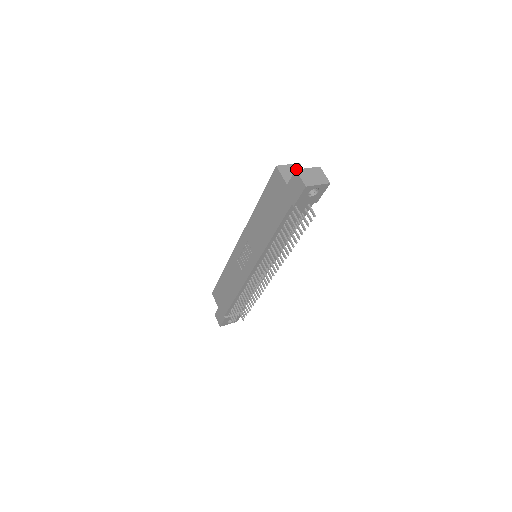
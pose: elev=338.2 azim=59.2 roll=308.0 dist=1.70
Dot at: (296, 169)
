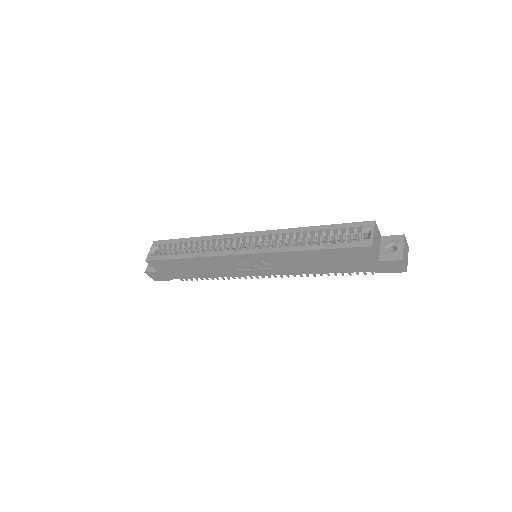
Dot at: (403, 259)
